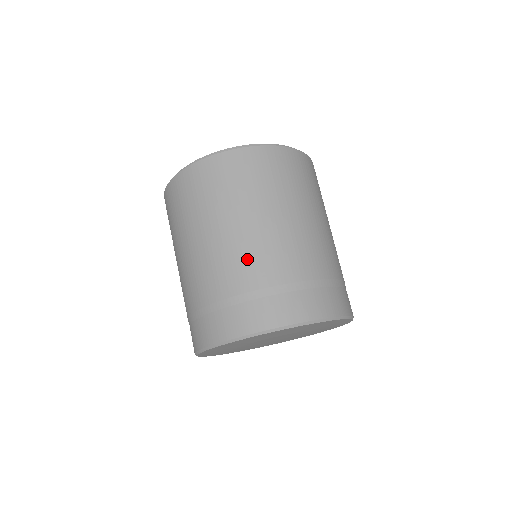
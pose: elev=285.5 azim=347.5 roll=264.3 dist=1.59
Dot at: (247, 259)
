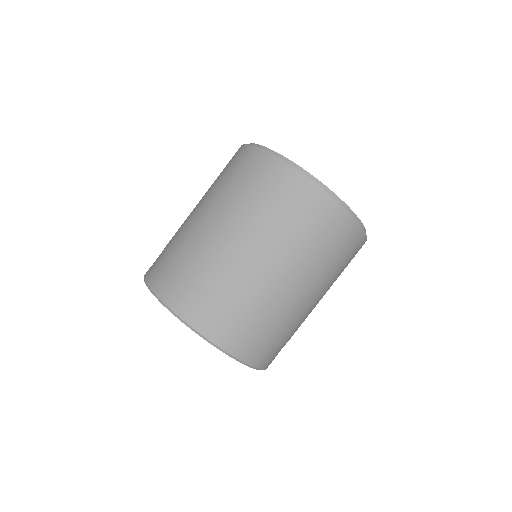
Dot at: (277, 302)
